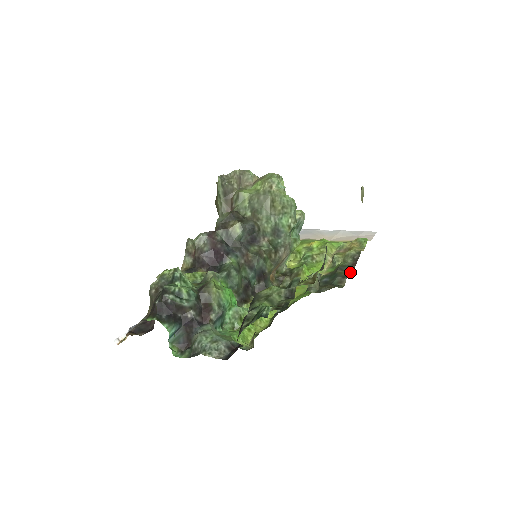
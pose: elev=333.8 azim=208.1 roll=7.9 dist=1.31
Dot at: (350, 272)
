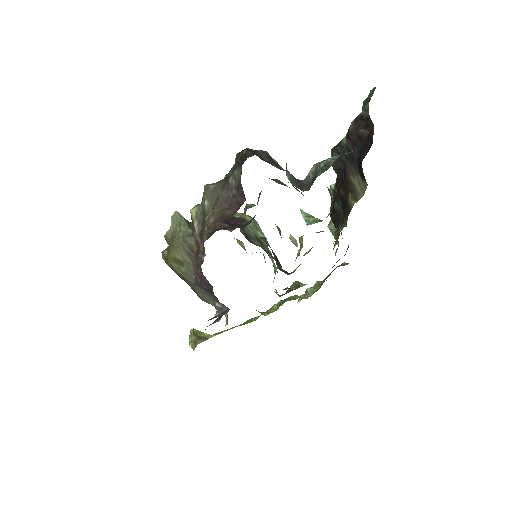
Dot at: occluded
